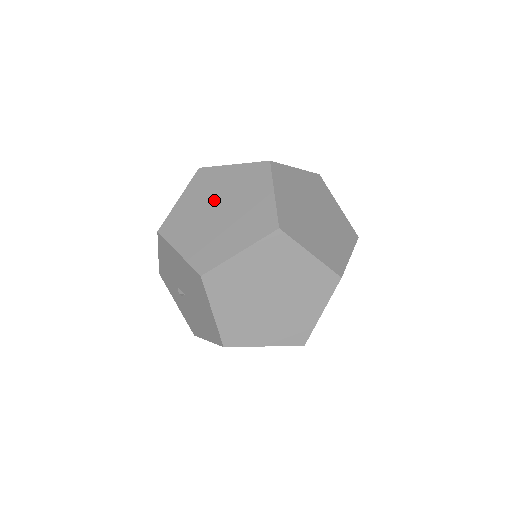
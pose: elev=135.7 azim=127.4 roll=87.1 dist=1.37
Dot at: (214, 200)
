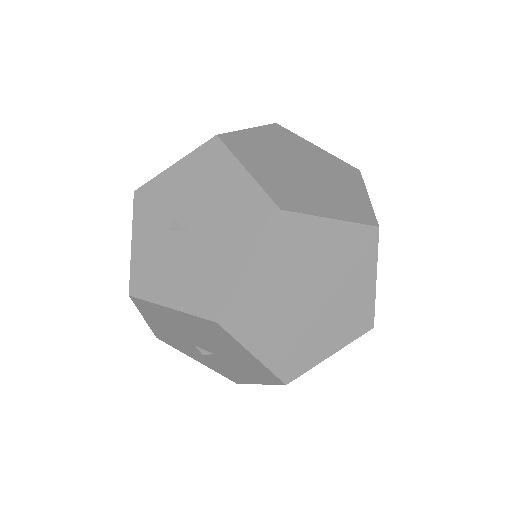
Dot at: (297, 157)
